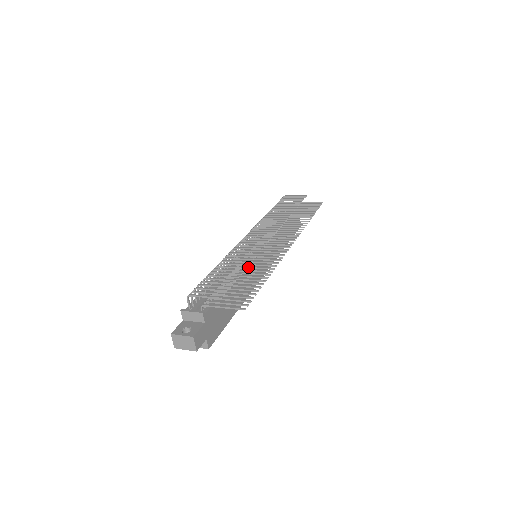
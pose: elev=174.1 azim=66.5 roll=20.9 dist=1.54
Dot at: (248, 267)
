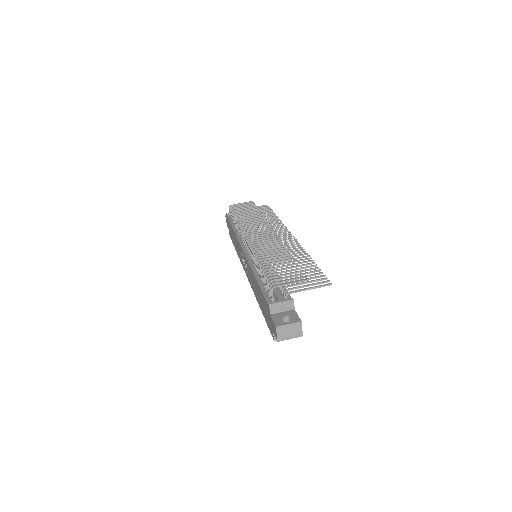
Dot at: (282, 259)
